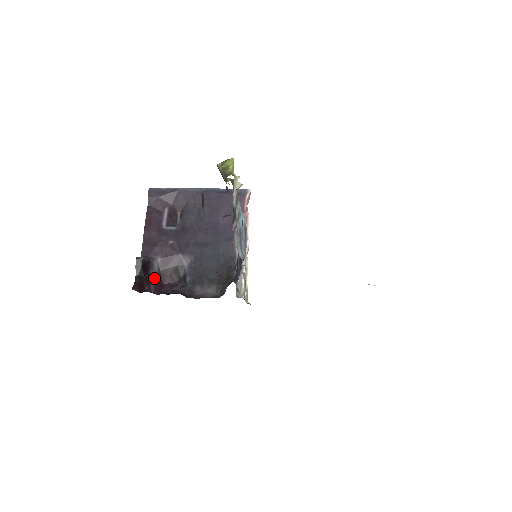
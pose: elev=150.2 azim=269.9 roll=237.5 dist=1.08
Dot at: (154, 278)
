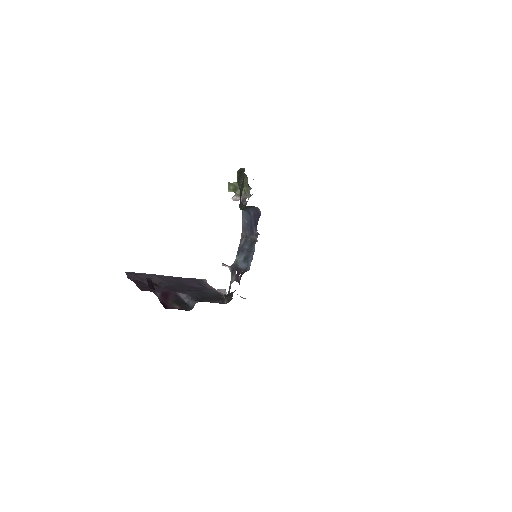
Dot at: (160, 301)
